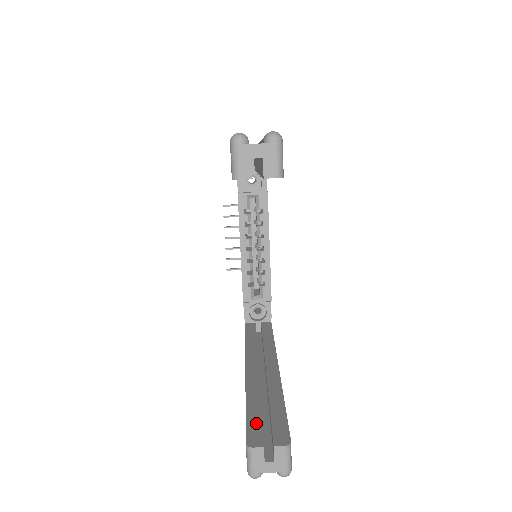
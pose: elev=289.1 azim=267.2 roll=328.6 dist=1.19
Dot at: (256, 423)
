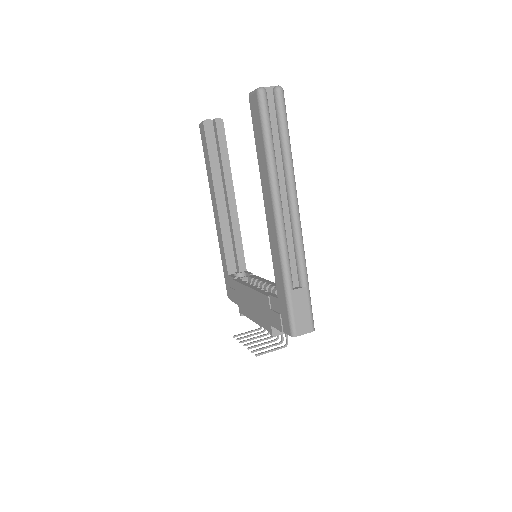
Dot at: occluded
